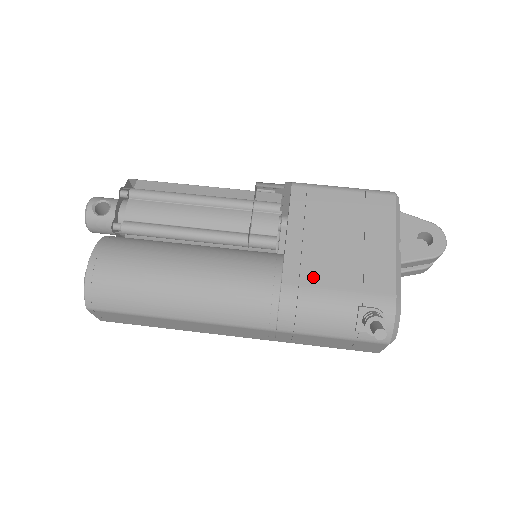
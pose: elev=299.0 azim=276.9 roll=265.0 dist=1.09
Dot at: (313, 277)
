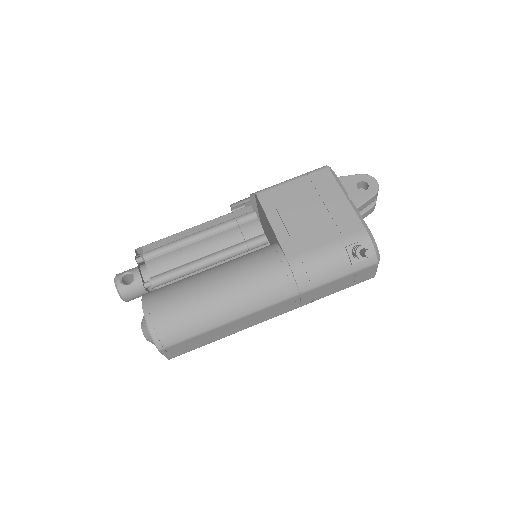
Dot at: (305, 245)
